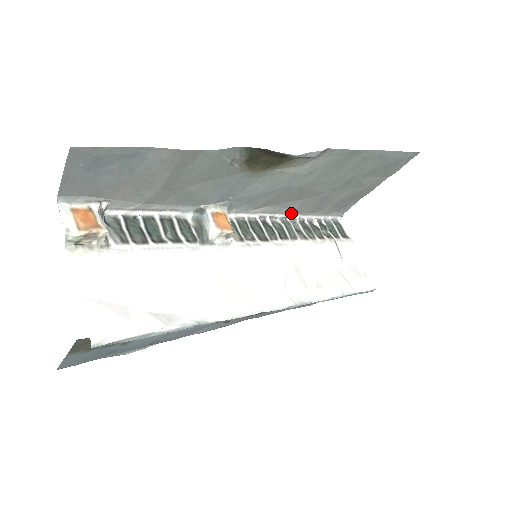
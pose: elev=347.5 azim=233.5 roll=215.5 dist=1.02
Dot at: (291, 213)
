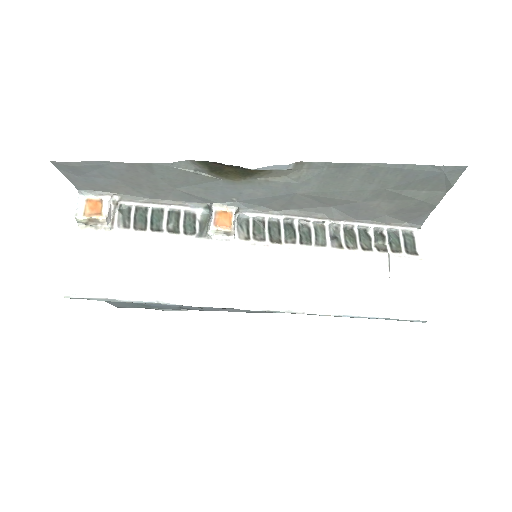
Dot at: (330, 218)
